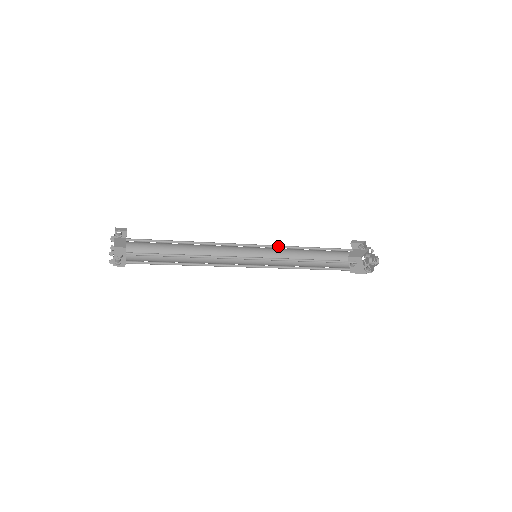
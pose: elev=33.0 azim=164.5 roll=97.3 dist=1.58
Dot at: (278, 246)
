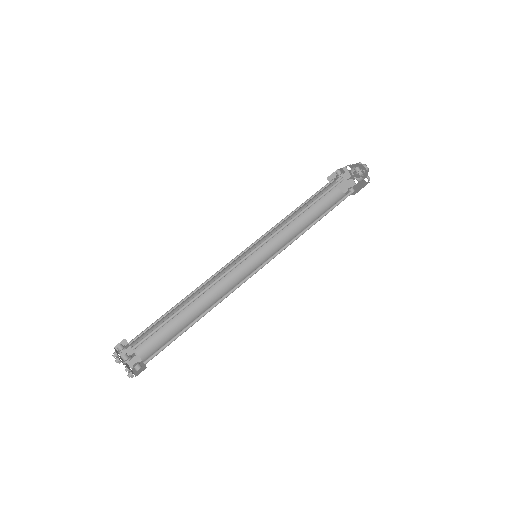
Dot at: (267, 234)
